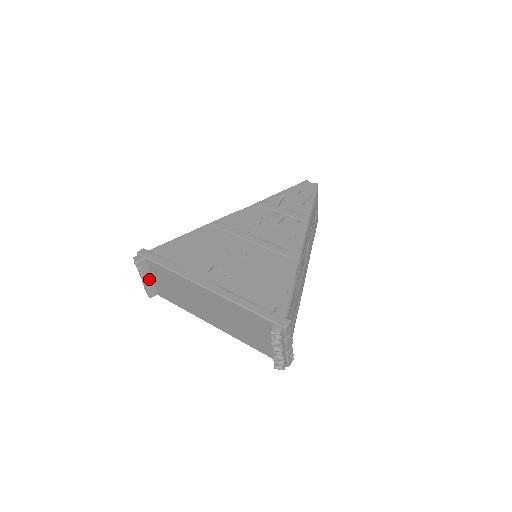
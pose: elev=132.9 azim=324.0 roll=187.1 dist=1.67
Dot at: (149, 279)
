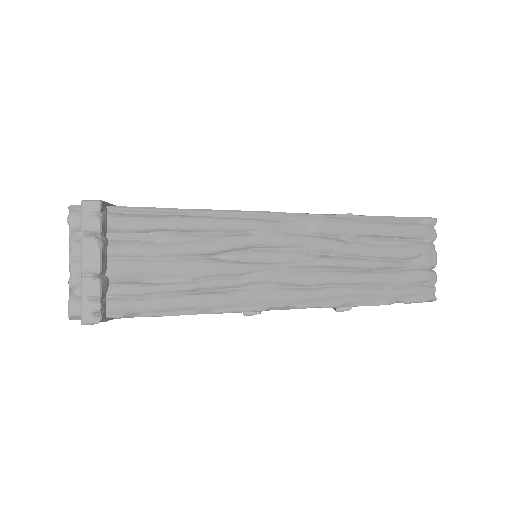
Dot at: occluded
